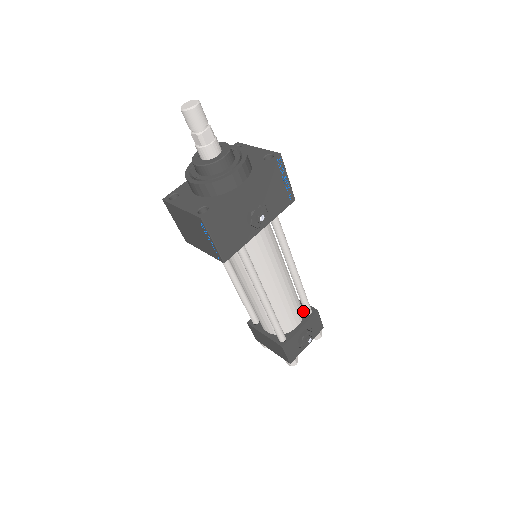
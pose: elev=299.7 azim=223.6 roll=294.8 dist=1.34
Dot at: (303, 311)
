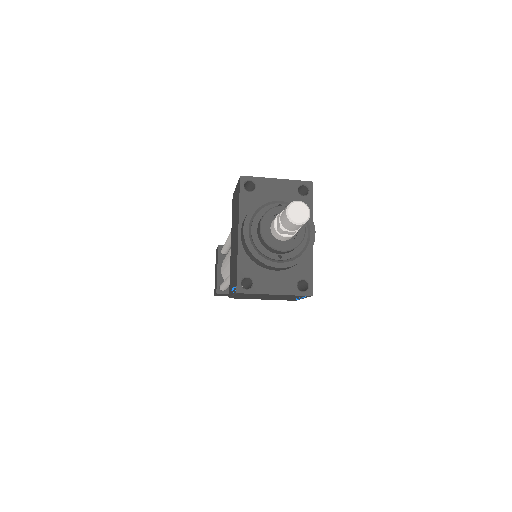
Dot at: occluded
